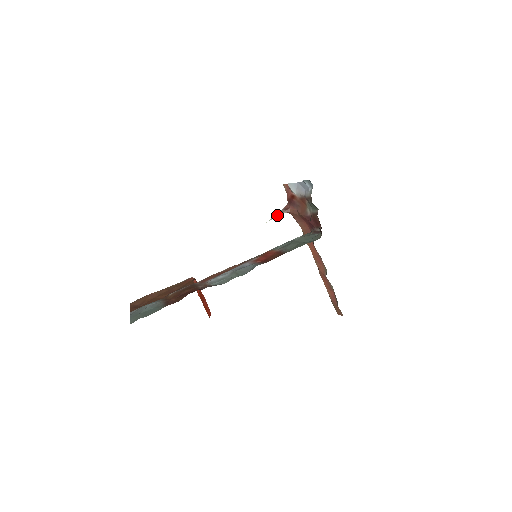
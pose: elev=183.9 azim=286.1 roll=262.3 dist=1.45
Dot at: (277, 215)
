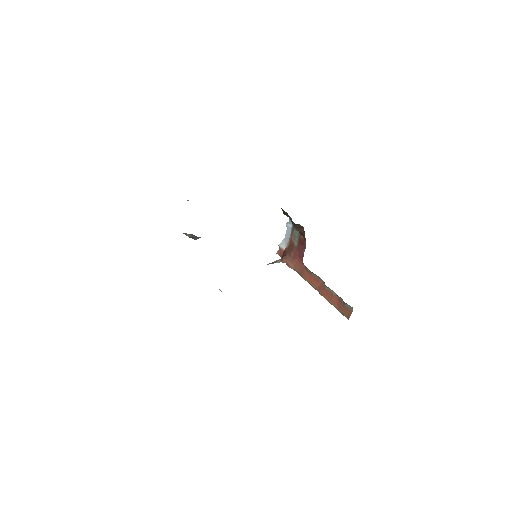
Dot at: (274, 262)
